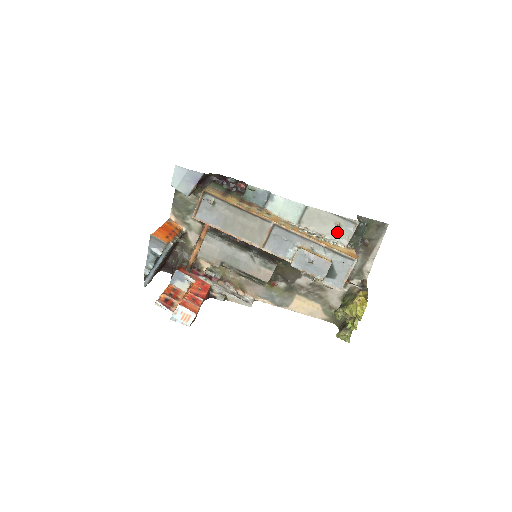
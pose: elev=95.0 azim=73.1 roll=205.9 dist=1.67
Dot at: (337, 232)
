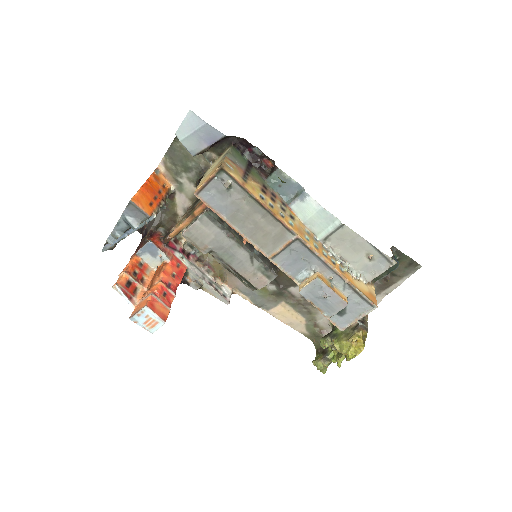
Dot at: (365, 264)
